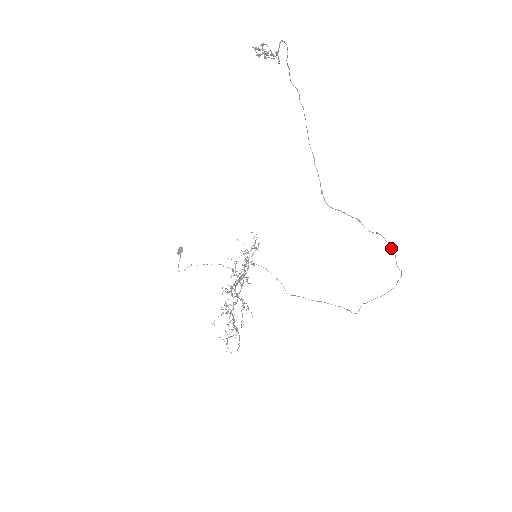
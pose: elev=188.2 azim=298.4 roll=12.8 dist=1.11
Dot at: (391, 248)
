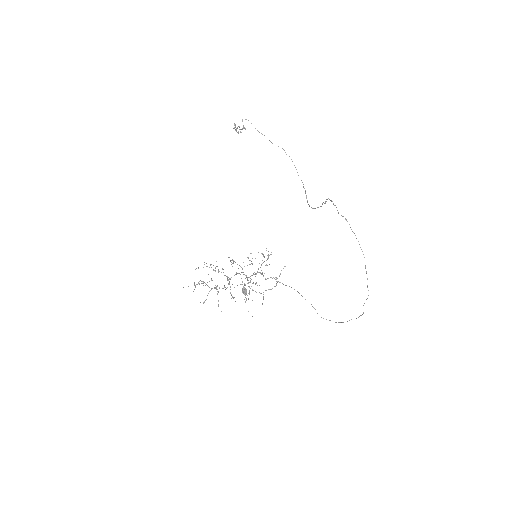
Dot at: occluded
